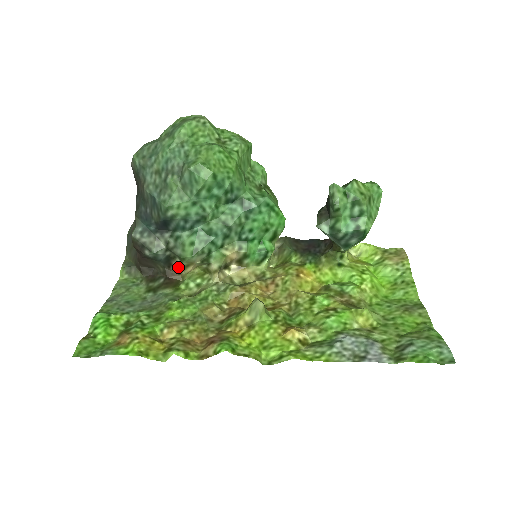
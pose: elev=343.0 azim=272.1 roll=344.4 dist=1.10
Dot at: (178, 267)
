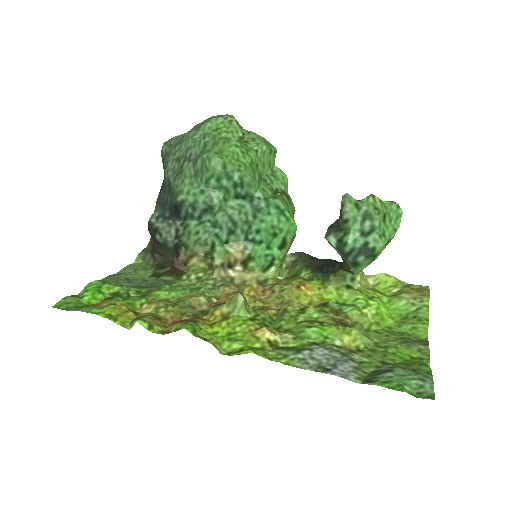
Dot at: (184, 257)
